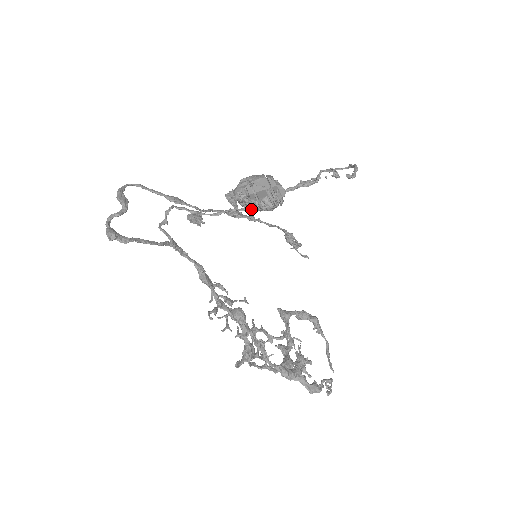
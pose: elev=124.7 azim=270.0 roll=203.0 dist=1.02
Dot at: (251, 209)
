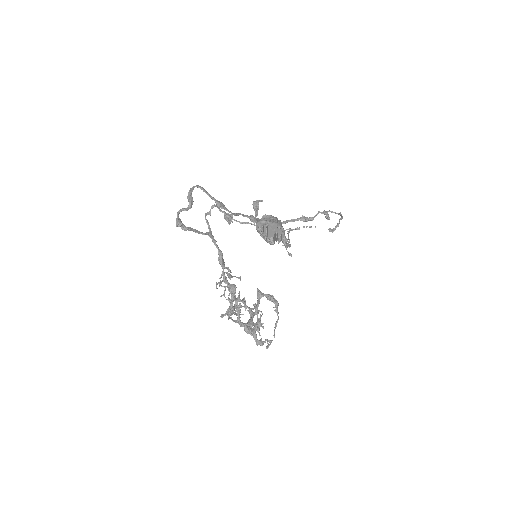
Dot at: occluded
